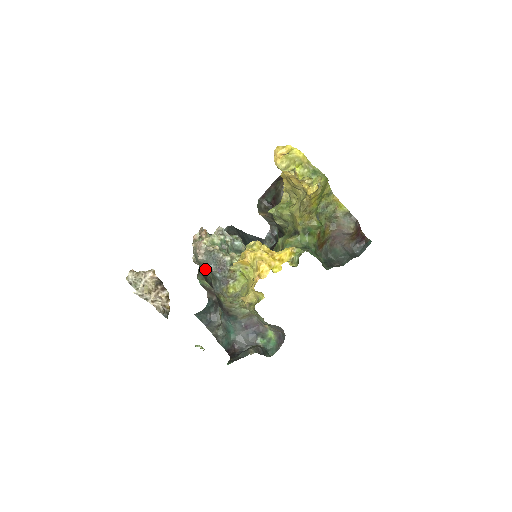
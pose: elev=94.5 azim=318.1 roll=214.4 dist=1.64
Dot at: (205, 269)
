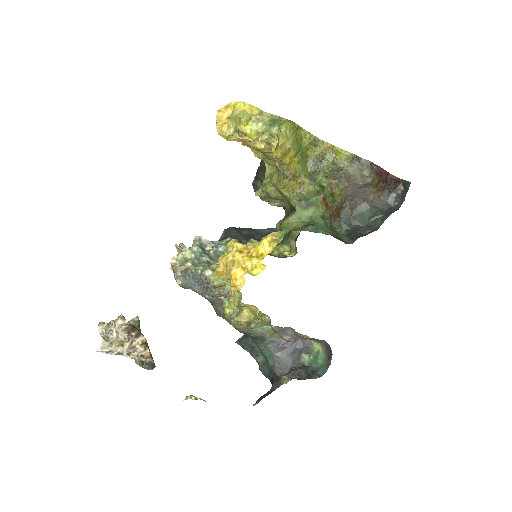
Dot at: occluded
